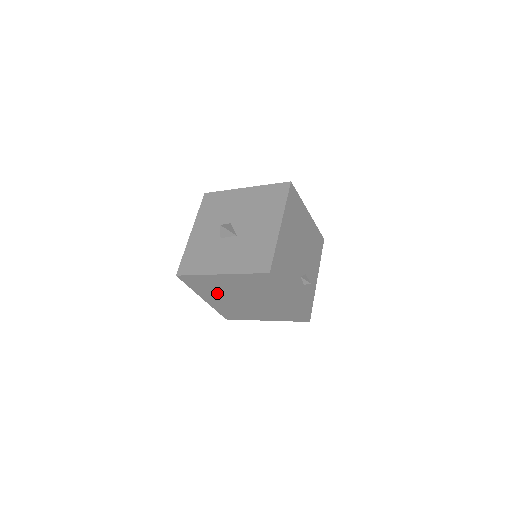
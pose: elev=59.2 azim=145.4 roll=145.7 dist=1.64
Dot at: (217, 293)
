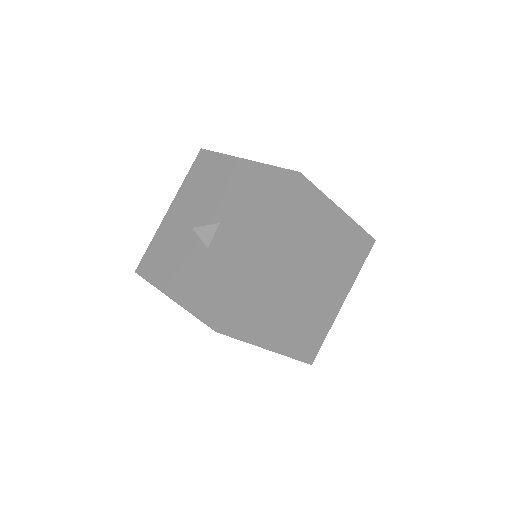
Dot at: (276, 309)
